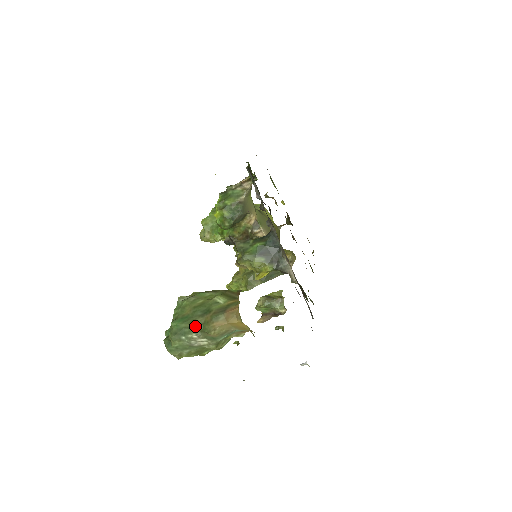
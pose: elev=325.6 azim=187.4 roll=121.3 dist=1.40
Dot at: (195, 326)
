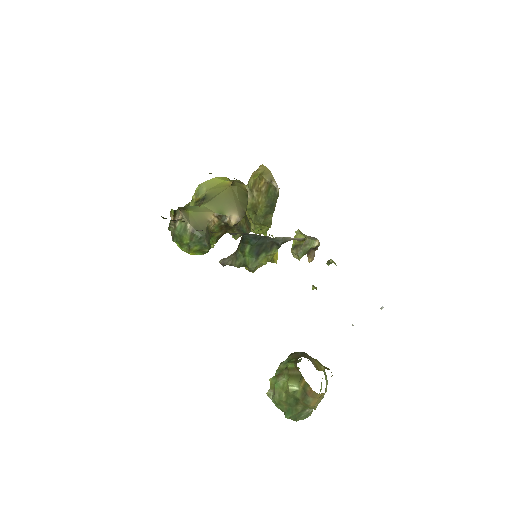
Dot at: (301, 411)
